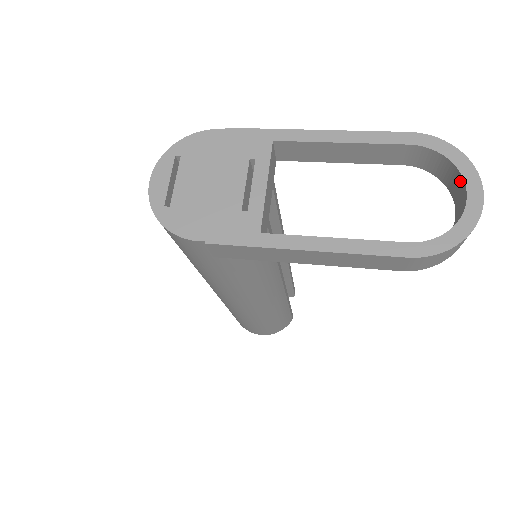
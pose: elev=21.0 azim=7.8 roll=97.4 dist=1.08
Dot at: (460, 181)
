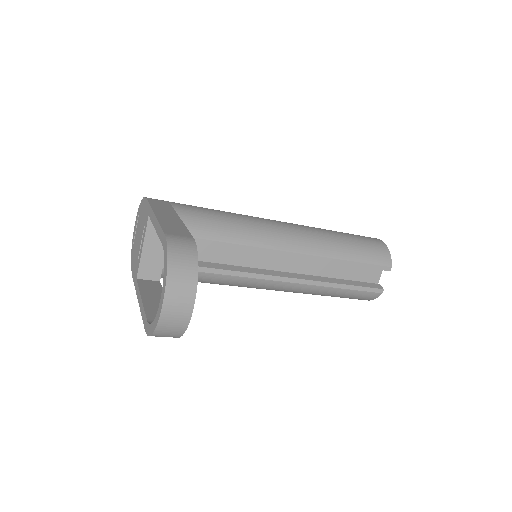
Dot at: occluded
